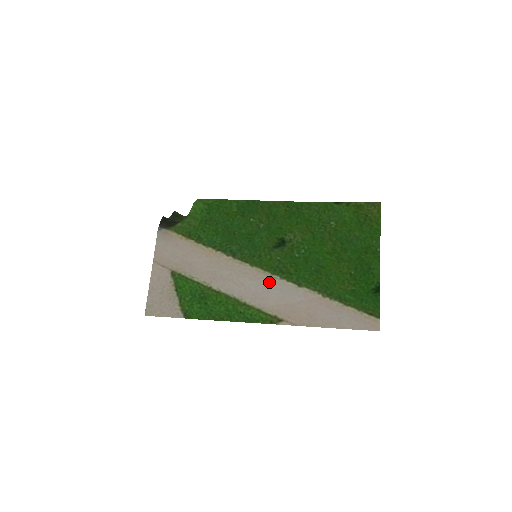
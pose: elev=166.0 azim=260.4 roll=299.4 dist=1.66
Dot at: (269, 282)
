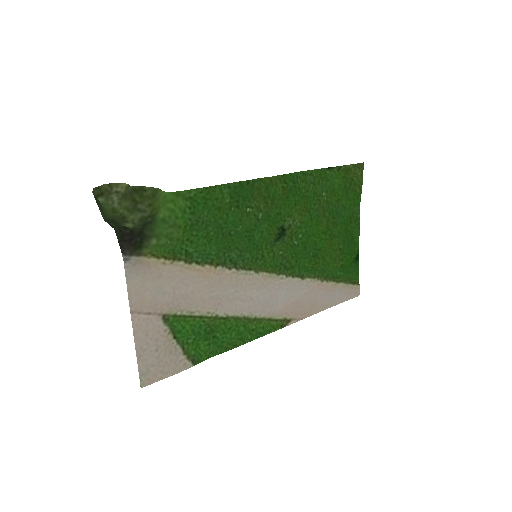
Dot at: (277, 285)
